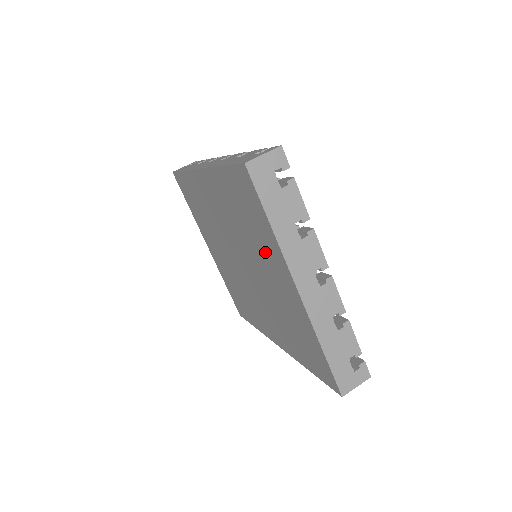
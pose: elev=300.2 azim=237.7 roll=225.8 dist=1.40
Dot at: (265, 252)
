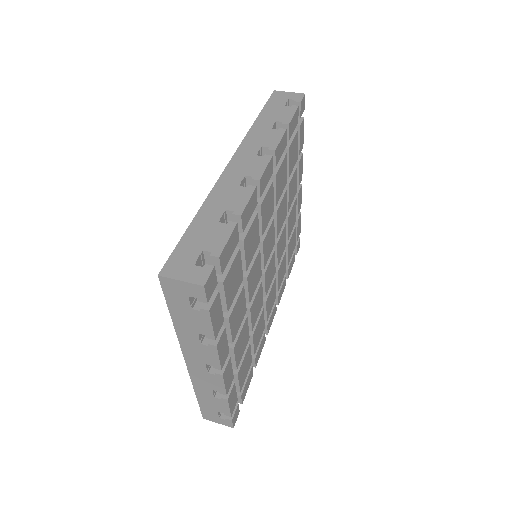
Dot at: occluded
